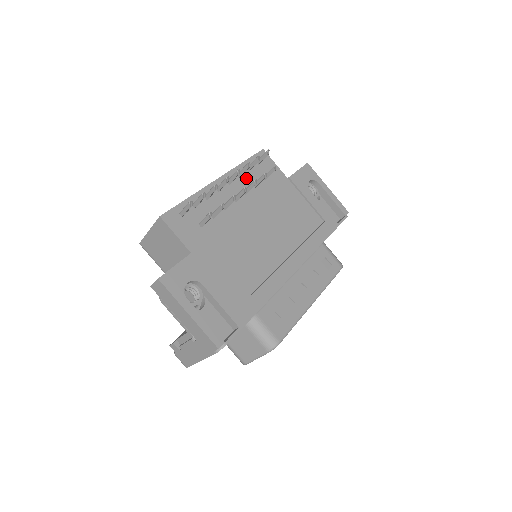
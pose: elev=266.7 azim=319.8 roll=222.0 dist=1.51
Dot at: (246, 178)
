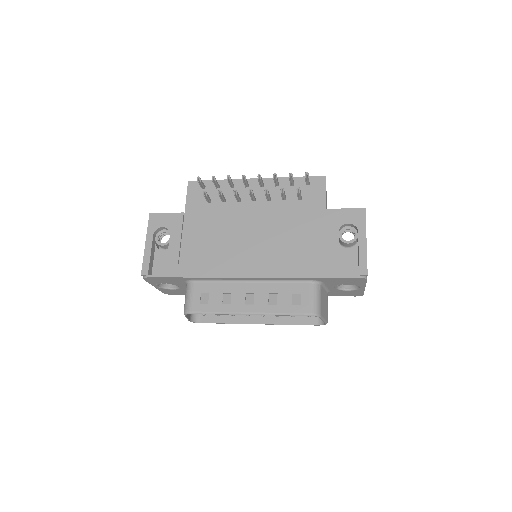
Dot at: occluded
